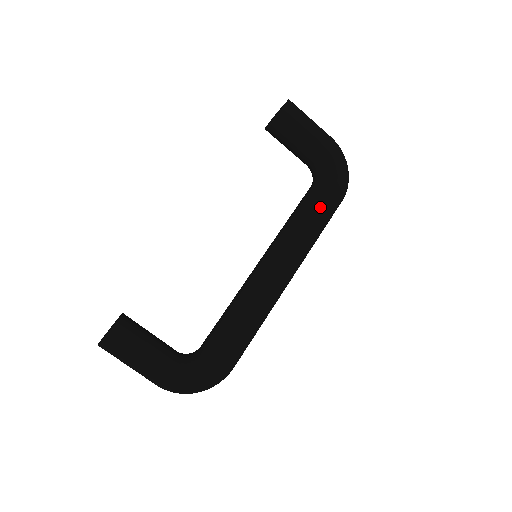
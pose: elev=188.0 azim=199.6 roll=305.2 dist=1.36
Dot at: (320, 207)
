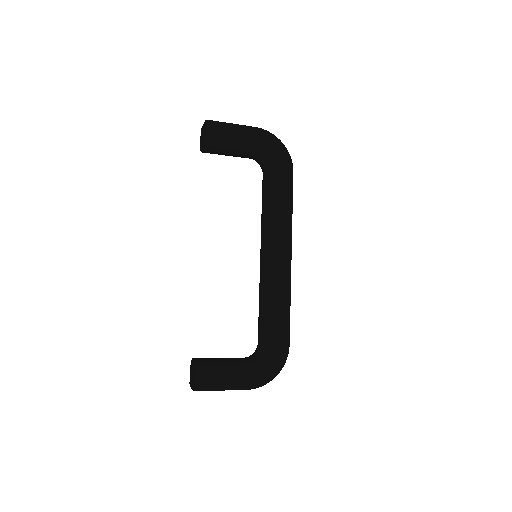
Dot at: (280, 190)
